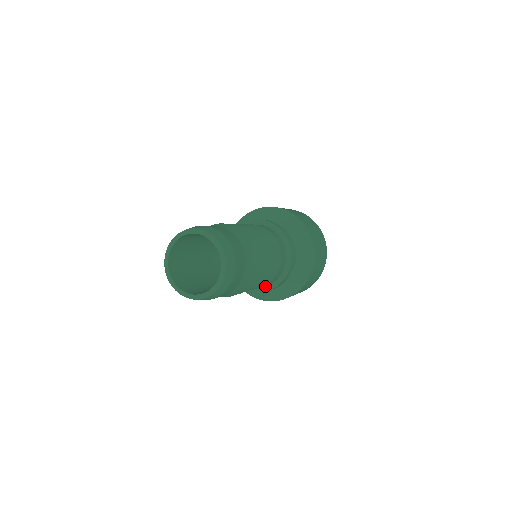
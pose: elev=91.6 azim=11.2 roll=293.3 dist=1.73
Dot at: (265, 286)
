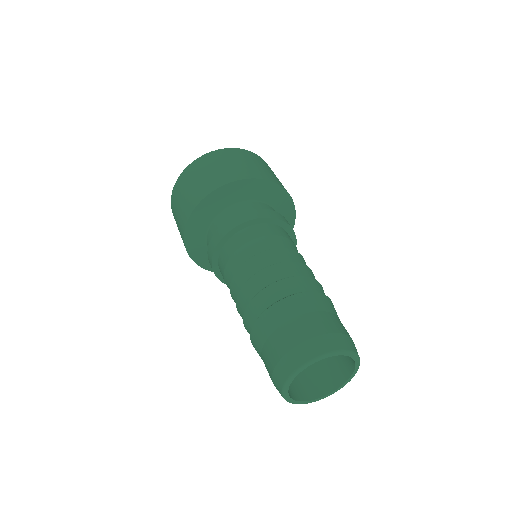
Dot at: occluded
